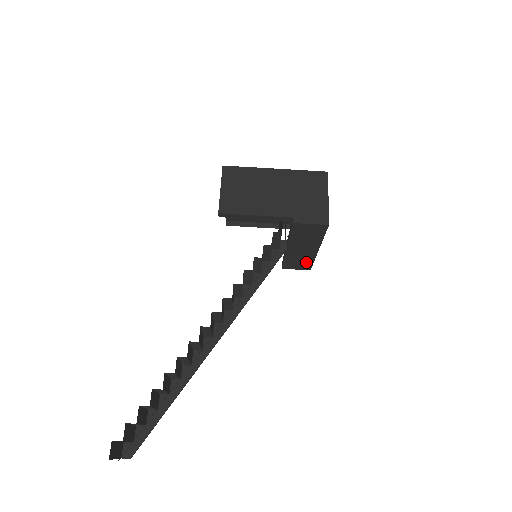
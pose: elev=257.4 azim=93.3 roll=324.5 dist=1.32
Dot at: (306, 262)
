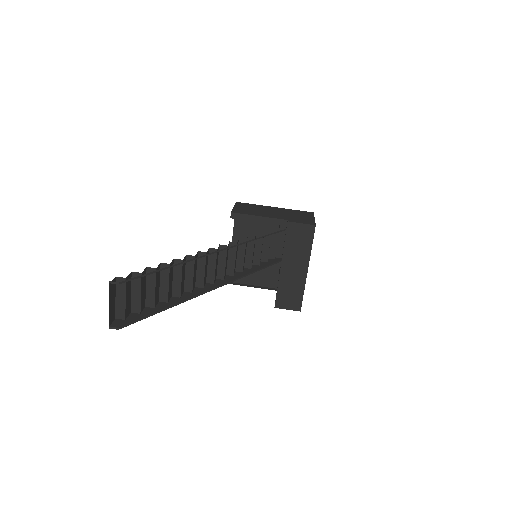
Dot at: (297, 294)
